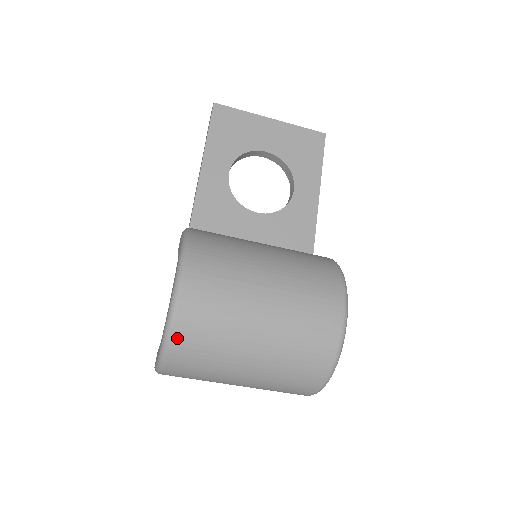
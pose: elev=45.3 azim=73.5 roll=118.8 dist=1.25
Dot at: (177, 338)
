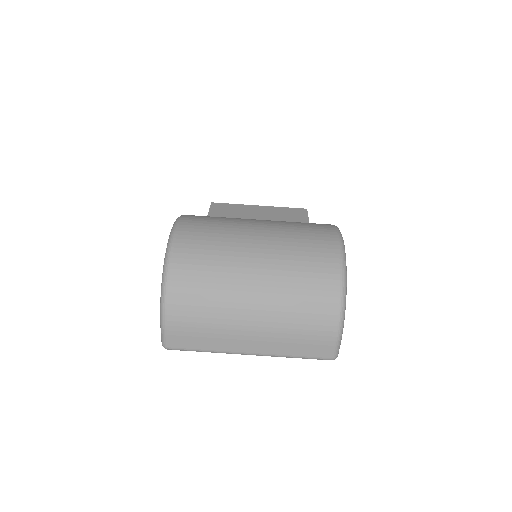
Dot at: (176, 261)
